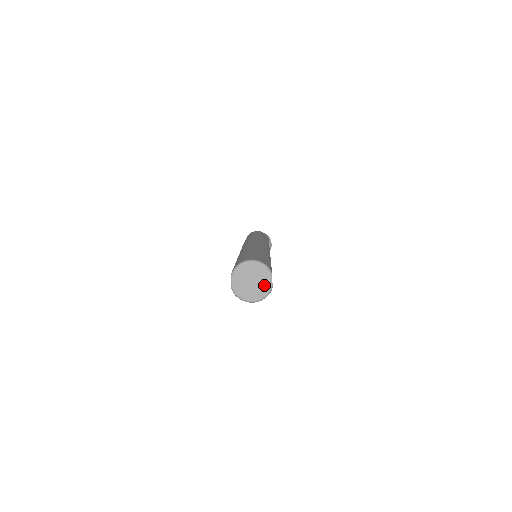
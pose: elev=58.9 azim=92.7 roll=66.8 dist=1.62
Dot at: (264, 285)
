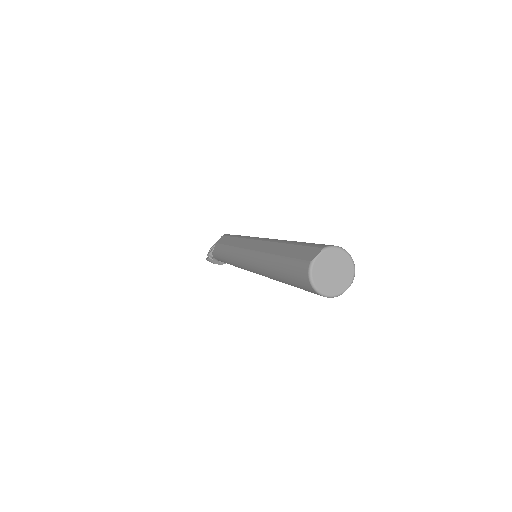
Dot at: (339, 285)
